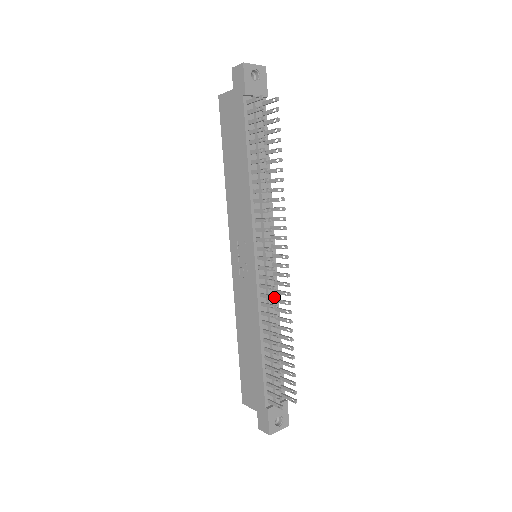
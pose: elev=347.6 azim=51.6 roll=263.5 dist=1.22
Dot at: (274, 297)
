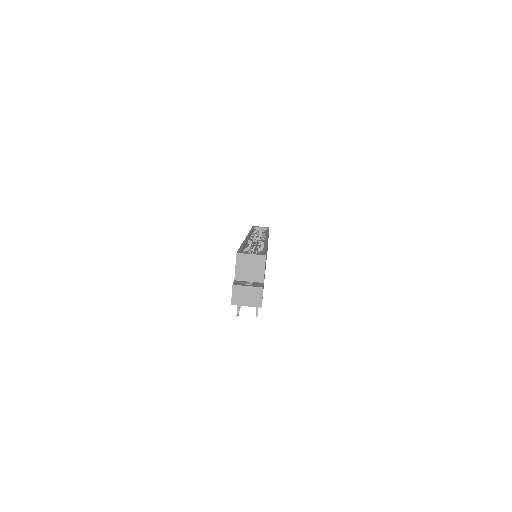
Dot at: occluded
